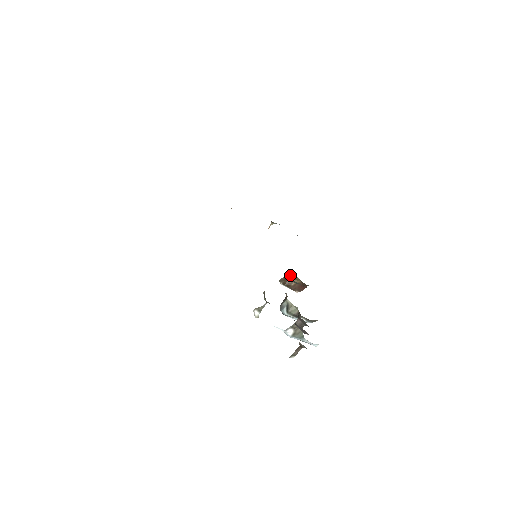
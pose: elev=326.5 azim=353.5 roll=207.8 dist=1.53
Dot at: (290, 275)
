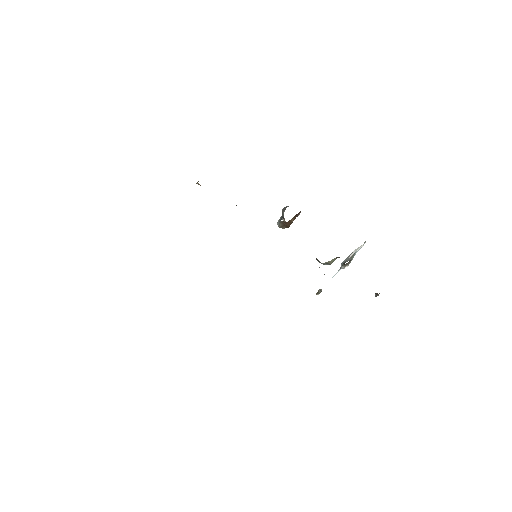
Dot at: (284, 223)
